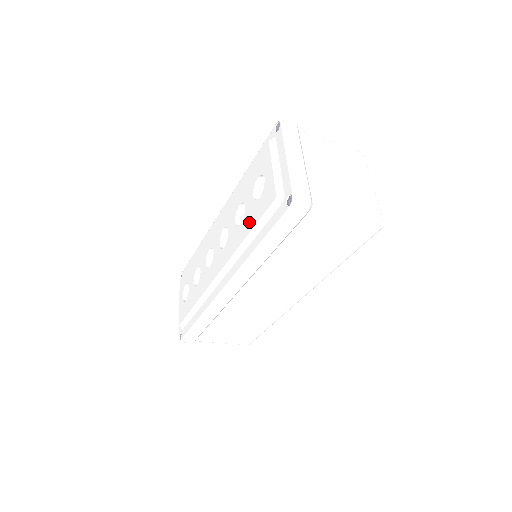
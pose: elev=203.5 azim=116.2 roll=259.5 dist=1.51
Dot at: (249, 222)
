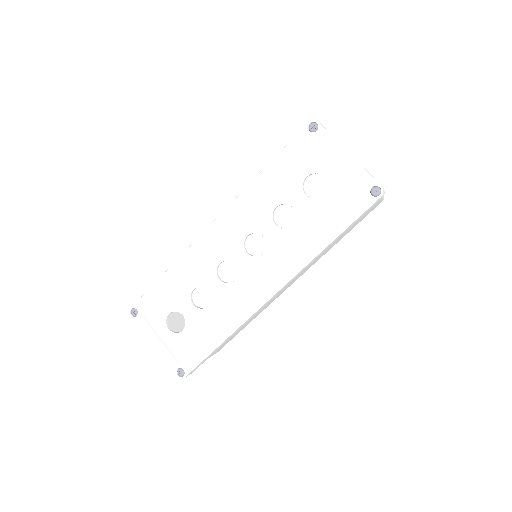
Dot at: (312, 220)
